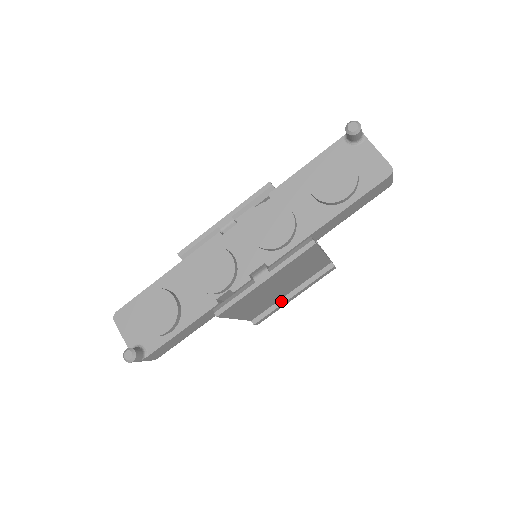
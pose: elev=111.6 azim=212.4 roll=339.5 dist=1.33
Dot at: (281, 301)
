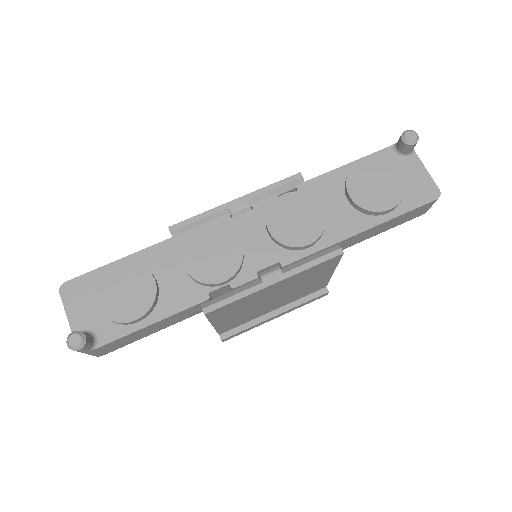
Dot at: (260, 319)
